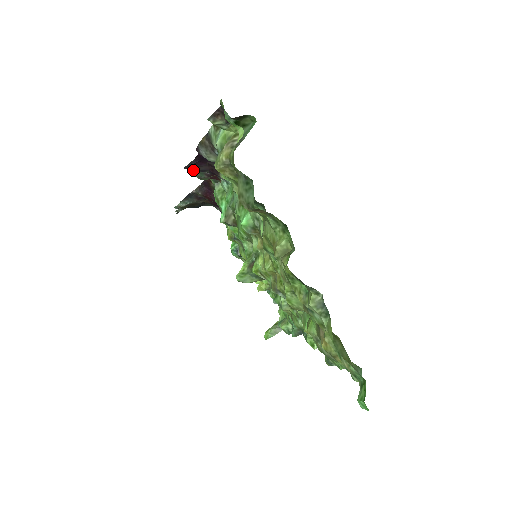
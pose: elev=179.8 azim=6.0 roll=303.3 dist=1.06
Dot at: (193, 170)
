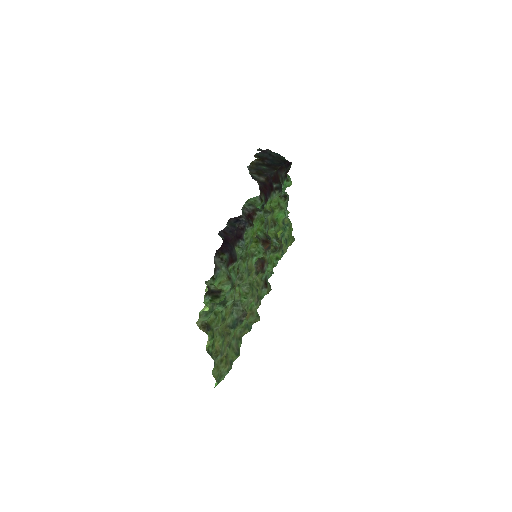
Dot at: (227, 228)
